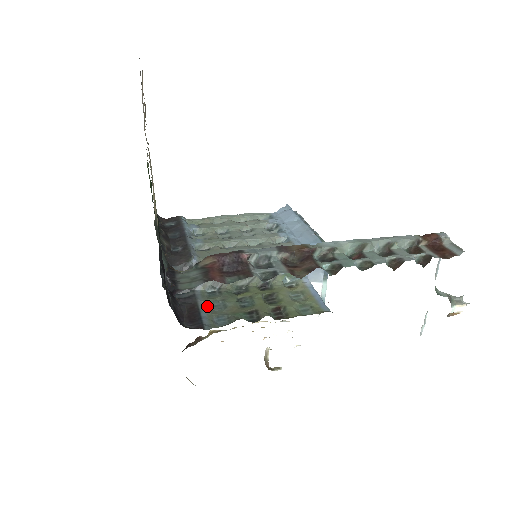
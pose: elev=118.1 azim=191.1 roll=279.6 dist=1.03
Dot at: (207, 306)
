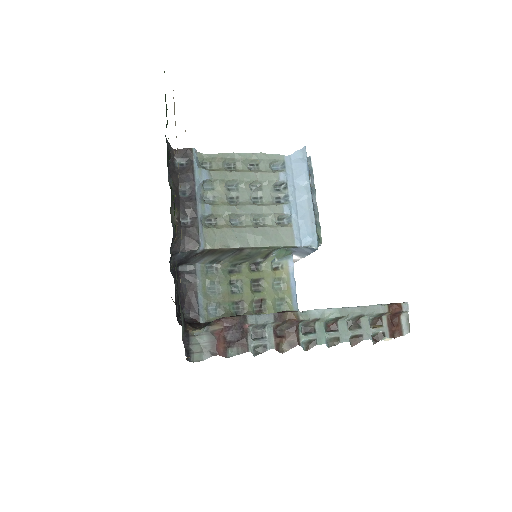
Dot at: (204, 289)
